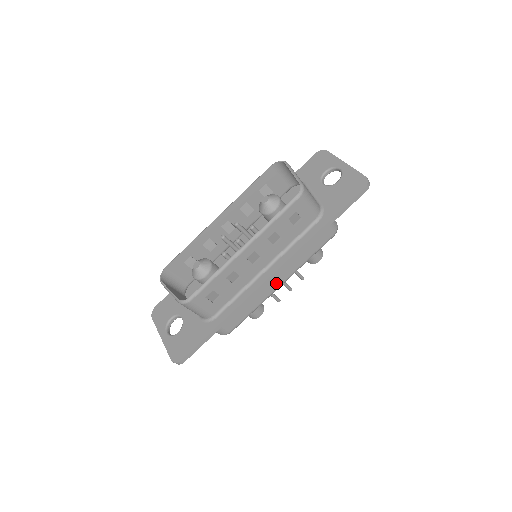
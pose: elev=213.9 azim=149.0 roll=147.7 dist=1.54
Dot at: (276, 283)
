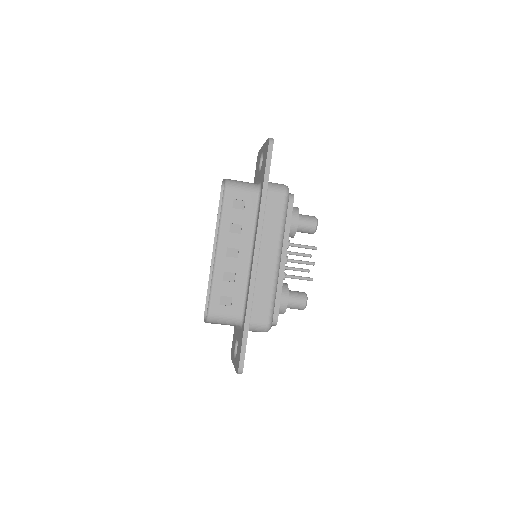
Dot at: (271, 261)
